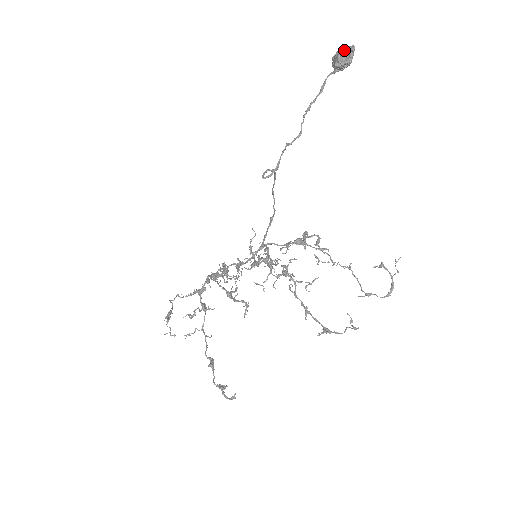
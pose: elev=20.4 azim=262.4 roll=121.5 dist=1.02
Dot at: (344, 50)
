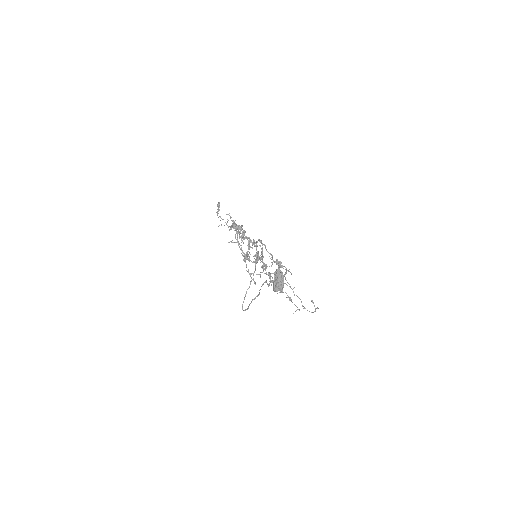
Dot at: (277, 288)
